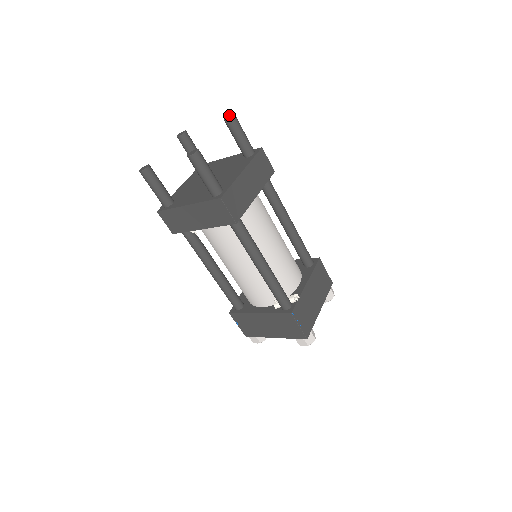
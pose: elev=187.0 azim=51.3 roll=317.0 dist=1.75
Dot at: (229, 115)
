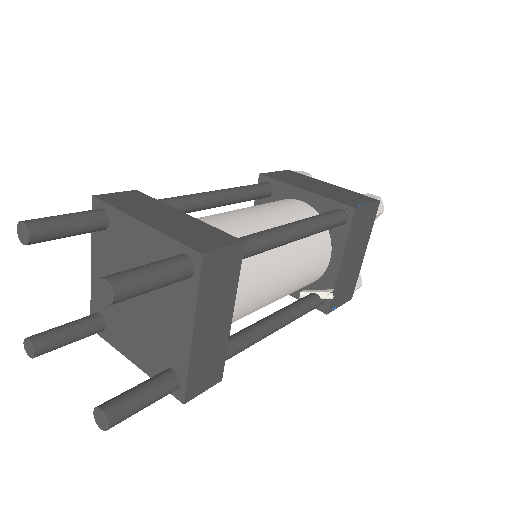
Dot at: (103, 291)
